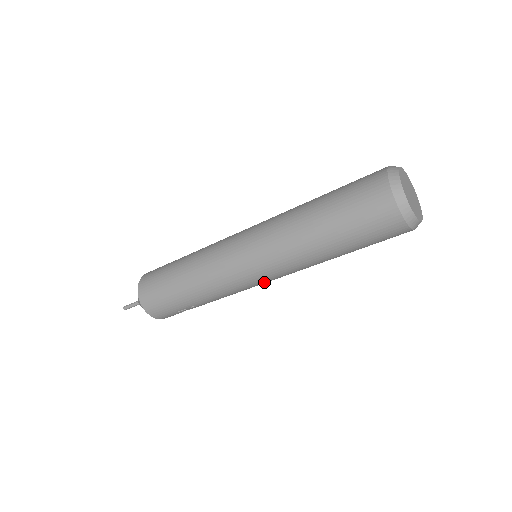
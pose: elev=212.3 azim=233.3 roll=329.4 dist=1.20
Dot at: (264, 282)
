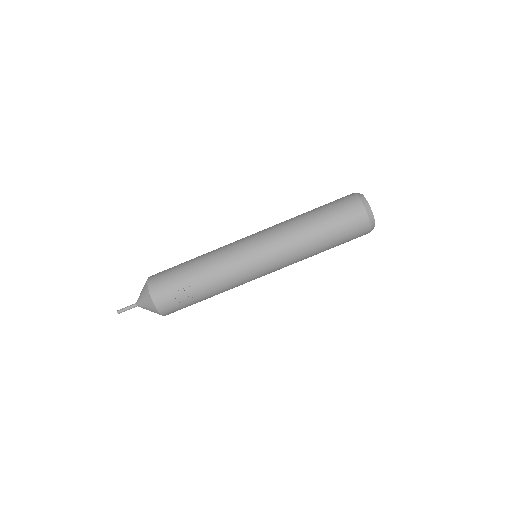
Dot at: (259, 261)
